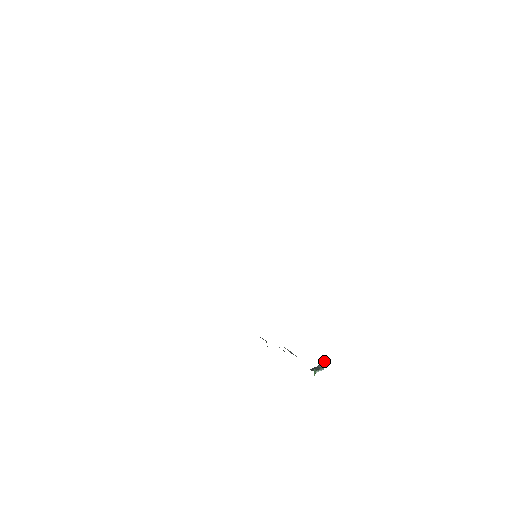
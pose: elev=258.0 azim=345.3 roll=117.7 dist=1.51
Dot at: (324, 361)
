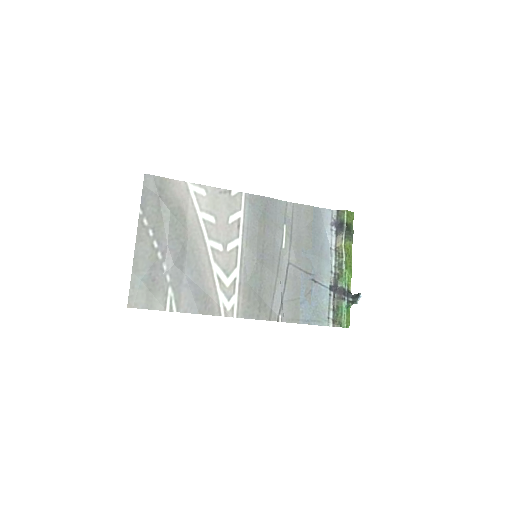
Dot at: (358, 296)
